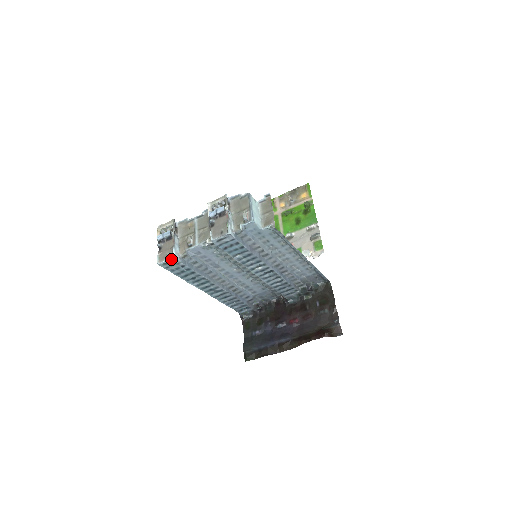
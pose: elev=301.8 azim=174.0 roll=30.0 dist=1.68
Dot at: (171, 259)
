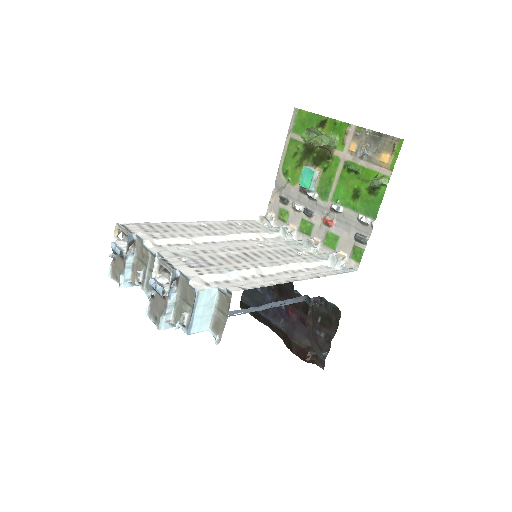
Dot at: (120, 284)
